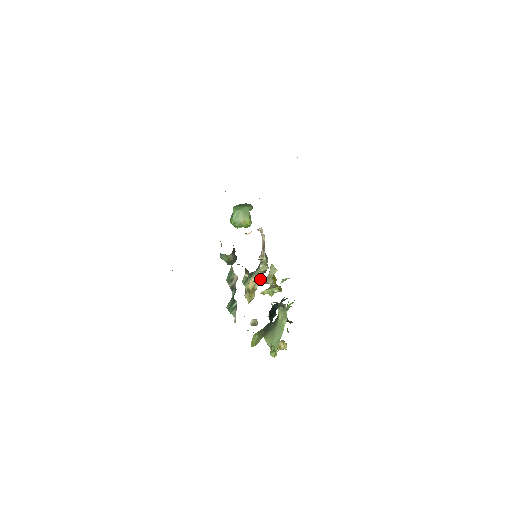
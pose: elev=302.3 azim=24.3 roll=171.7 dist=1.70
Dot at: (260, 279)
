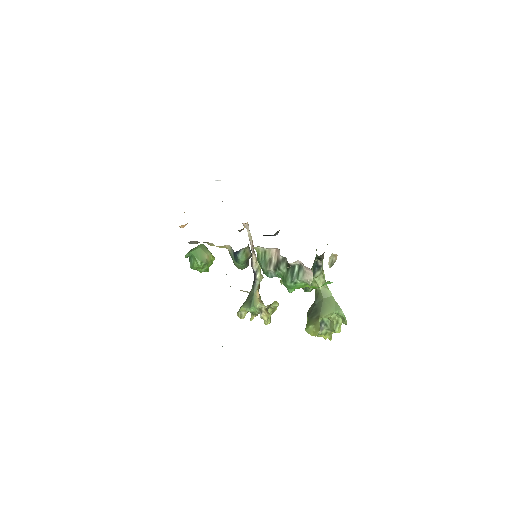
Dot at: occluded
